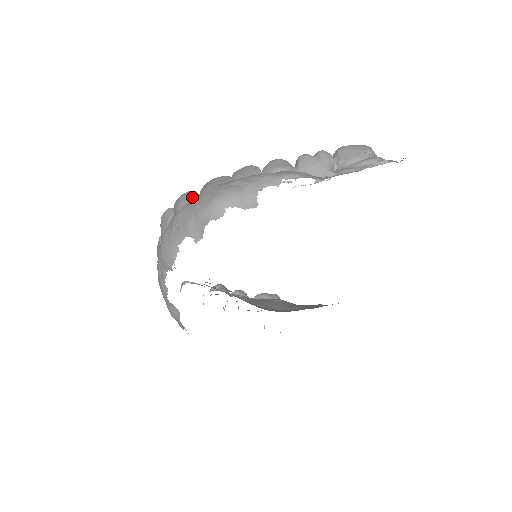
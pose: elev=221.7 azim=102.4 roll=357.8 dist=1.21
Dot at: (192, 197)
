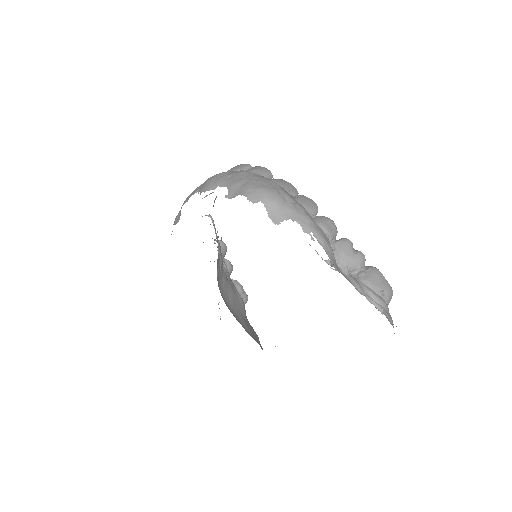
Dot at: (265, 175)
